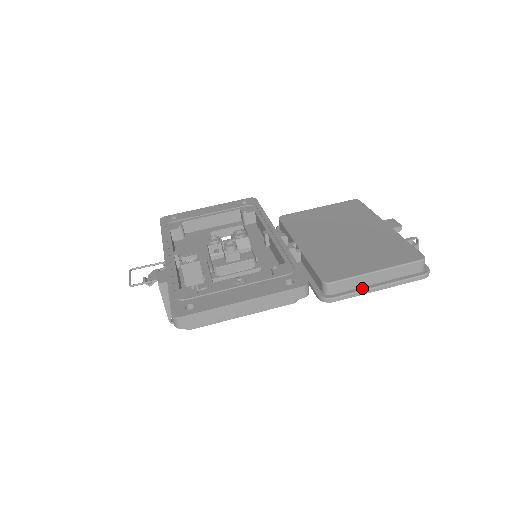
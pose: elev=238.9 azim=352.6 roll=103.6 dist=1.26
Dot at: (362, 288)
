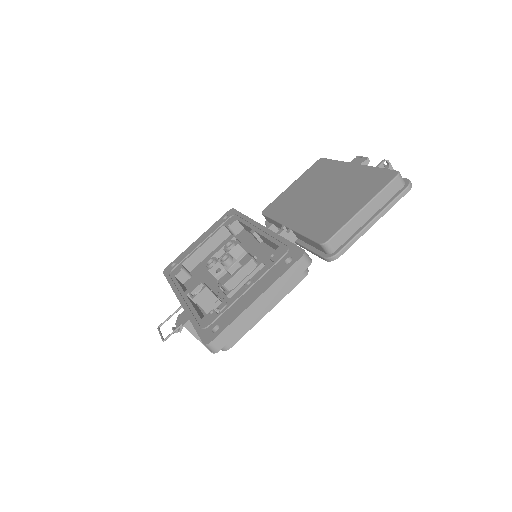
Dot at: (359, 230)
